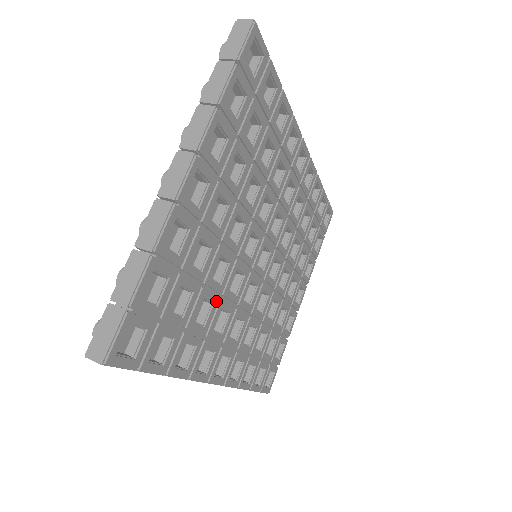
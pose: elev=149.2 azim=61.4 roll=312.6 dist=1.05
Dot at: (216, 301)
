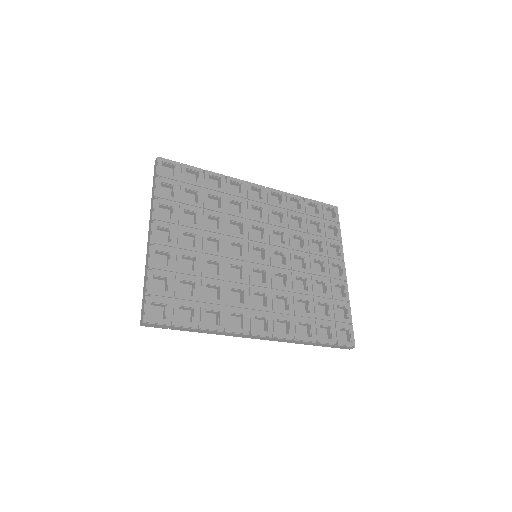
Dot at: (221, 285)
